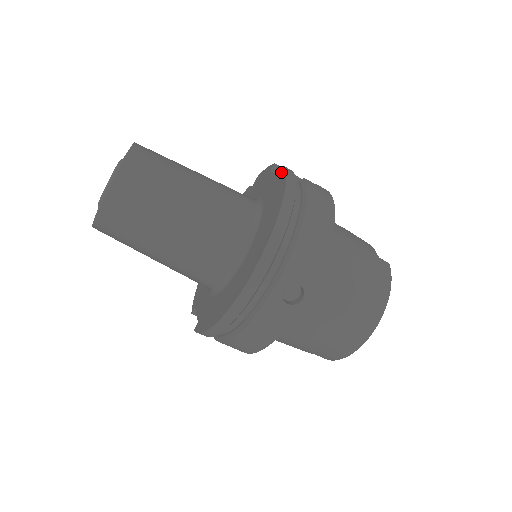
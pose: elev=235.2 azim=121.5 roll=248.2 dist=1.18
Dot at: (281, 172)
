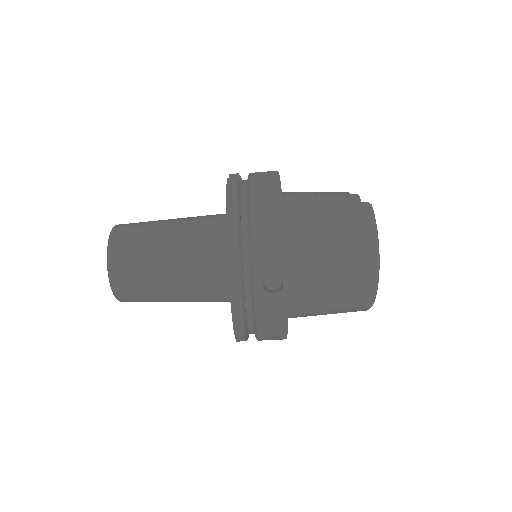
Dot at: occluded
